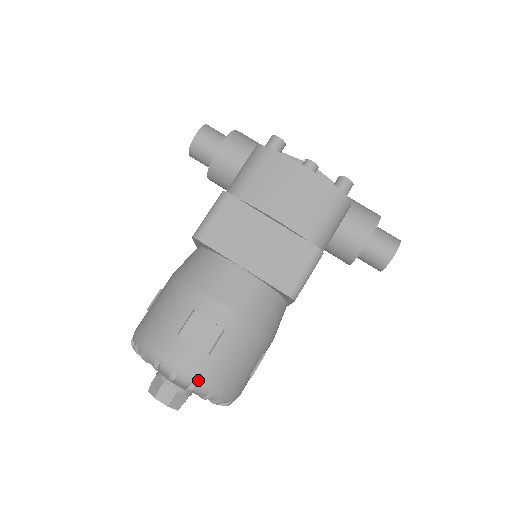
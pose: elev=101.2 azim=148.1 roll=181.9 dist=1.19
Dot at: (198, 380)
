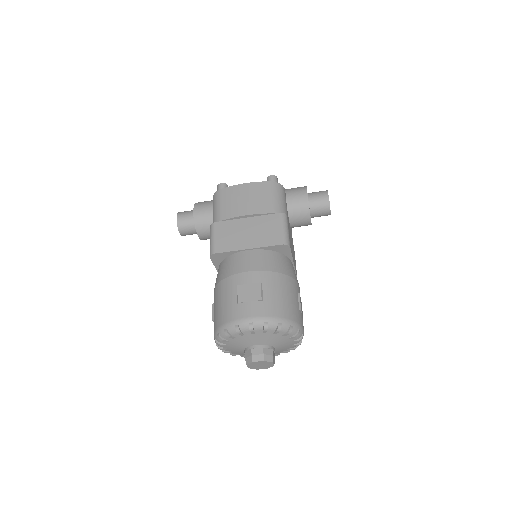
Dot at: (267, 318)
